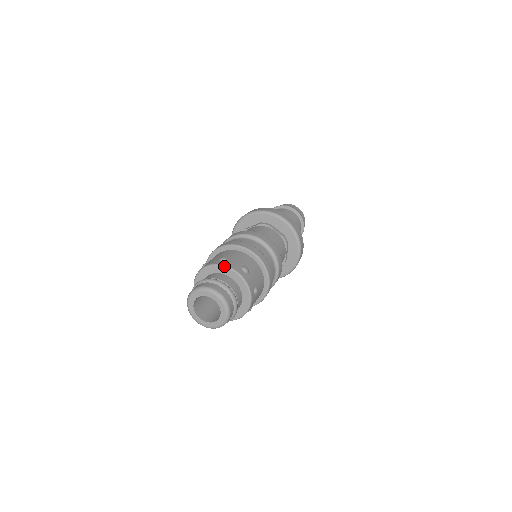
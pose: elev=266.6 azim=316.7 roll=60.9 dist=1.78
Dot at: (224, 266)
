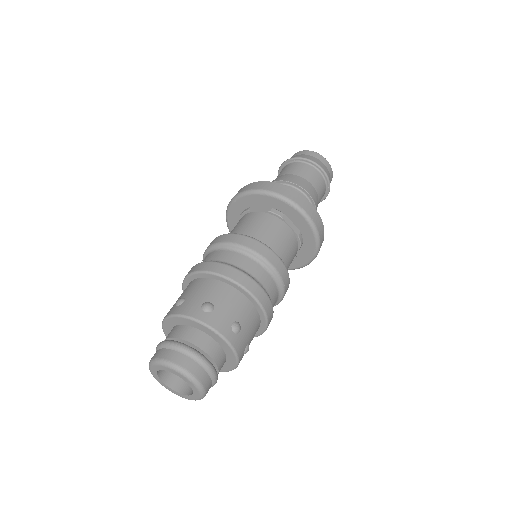
Dot at: (206, 326)
